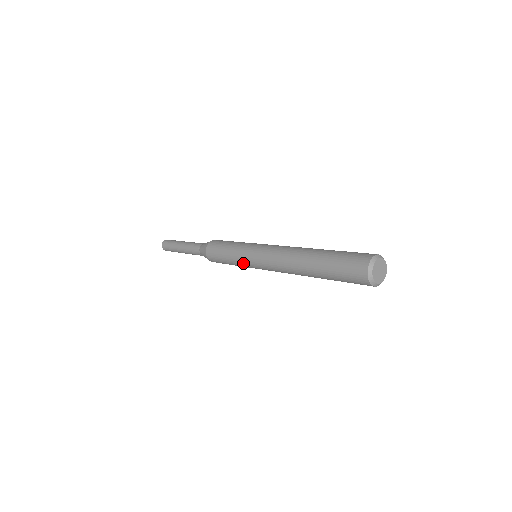
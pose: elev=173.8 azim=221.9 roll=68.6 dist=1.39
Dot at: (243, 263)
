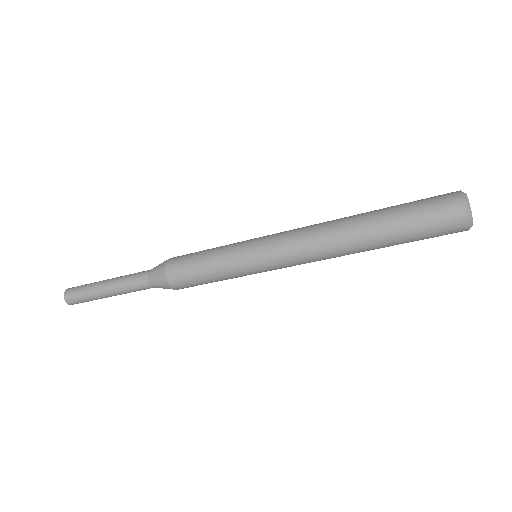
Dot at: (240, 260)
